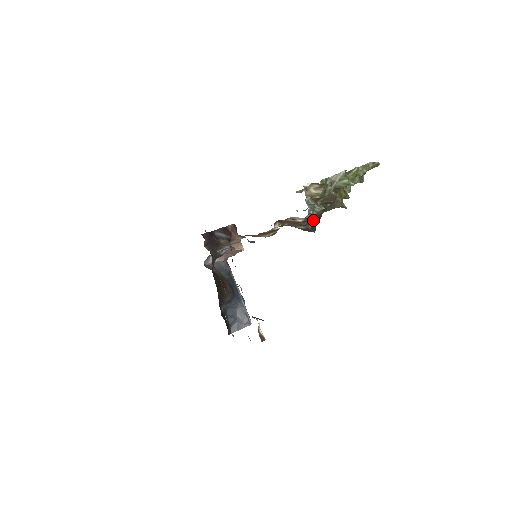
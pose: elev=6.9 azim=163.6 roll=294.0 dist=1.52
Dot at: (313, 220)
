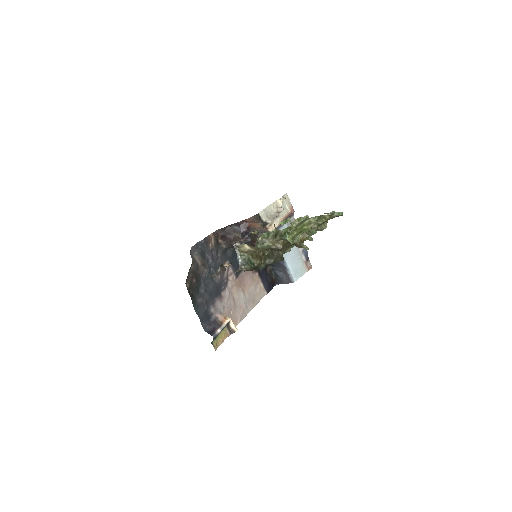
Dot at: (250, 270)
